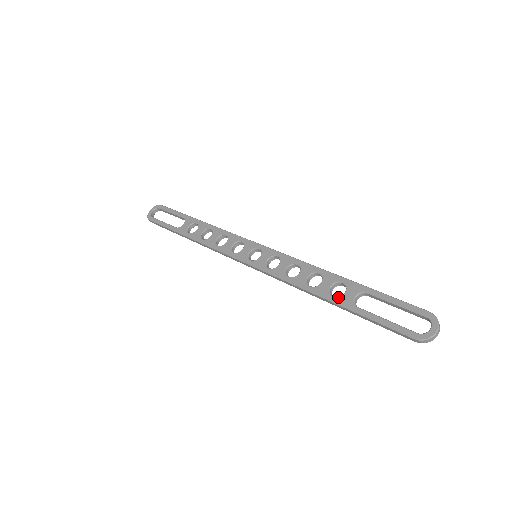
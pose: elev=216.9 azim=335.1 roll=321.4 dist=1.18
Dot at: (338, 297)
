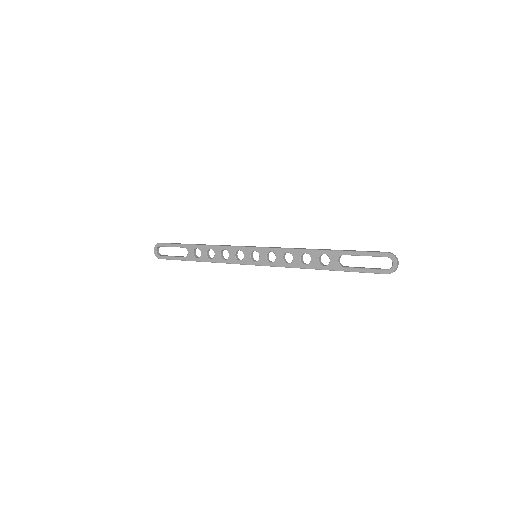
Dot at: (327, 265)
